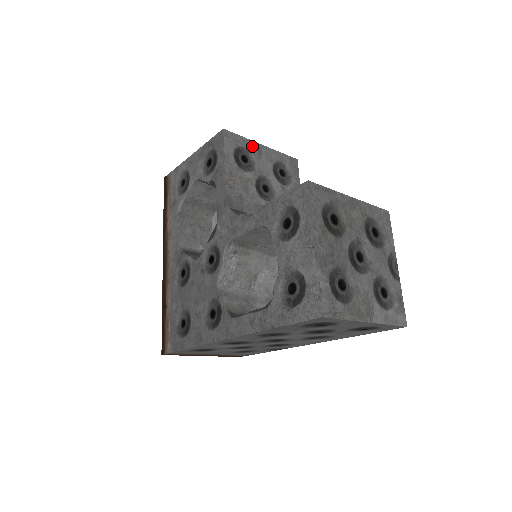
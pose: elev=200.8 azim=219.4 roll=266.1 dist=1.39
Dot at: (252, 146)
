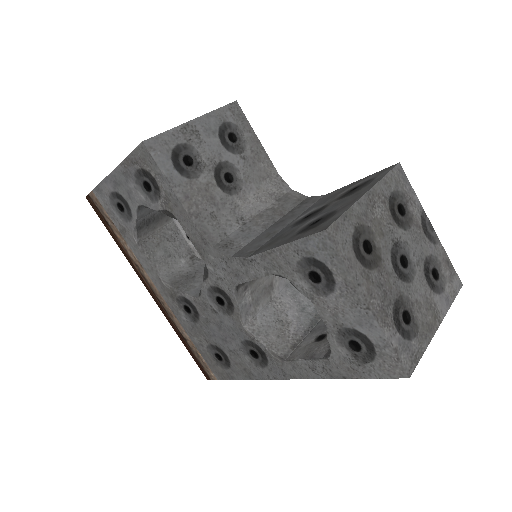
Dot at: (184, 133)
